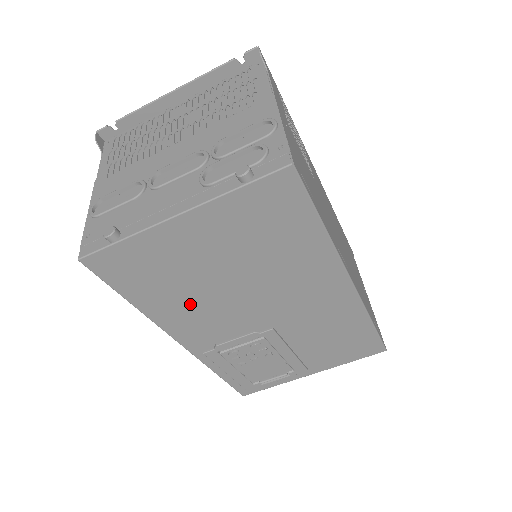
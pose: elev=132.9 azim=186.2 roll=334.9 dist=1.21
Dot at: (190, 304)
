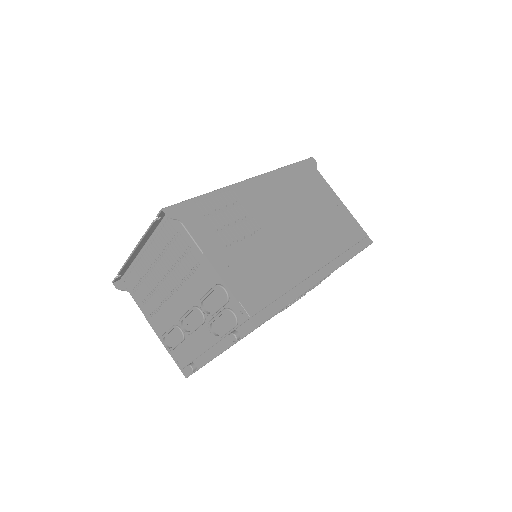
Dot at: occluded
